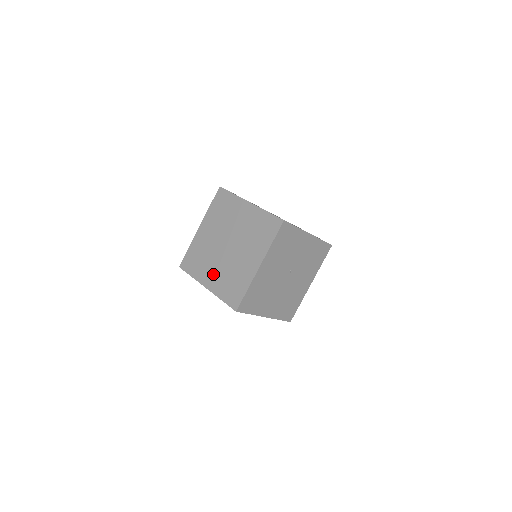
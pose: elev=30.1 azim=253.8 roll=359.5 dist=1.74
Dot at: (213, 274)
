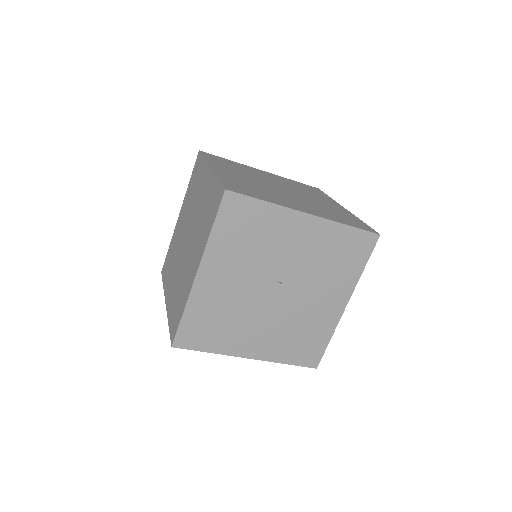
Dot at: (172, 284)
